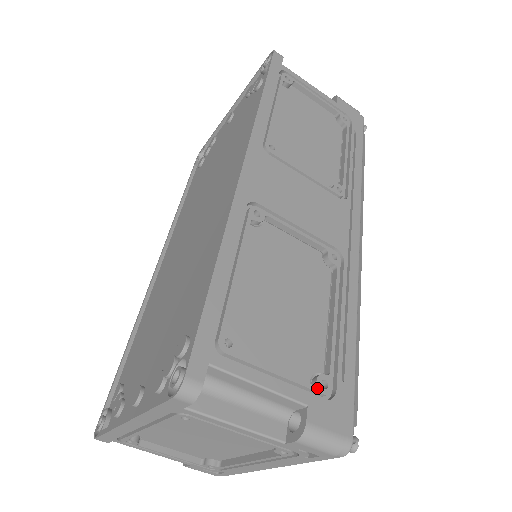
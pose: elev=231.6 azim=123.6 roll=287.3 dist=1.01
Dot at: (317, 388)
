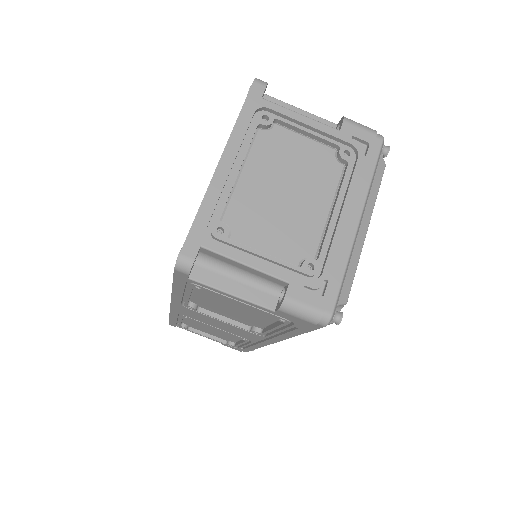
Dot at: occluded
